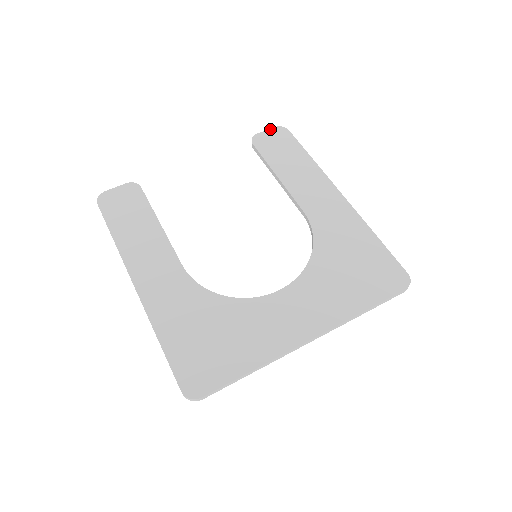
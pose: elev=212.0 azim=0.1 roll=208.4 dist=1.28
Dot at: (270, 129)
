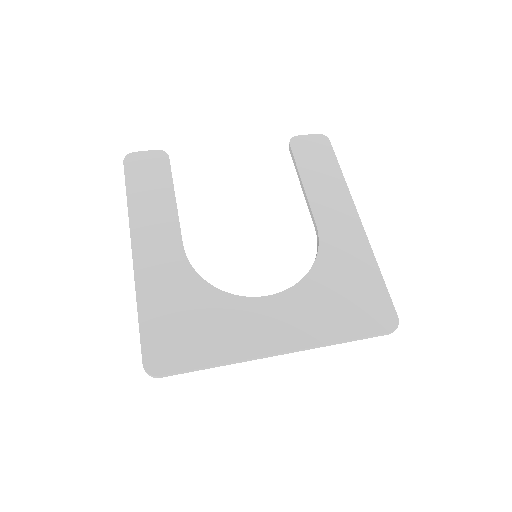
Dot at: (312, 134)
